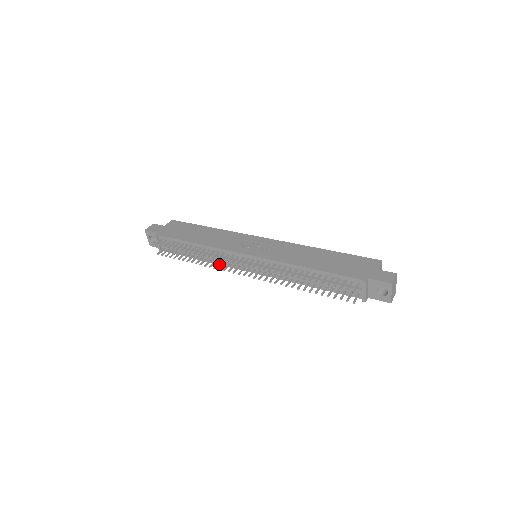
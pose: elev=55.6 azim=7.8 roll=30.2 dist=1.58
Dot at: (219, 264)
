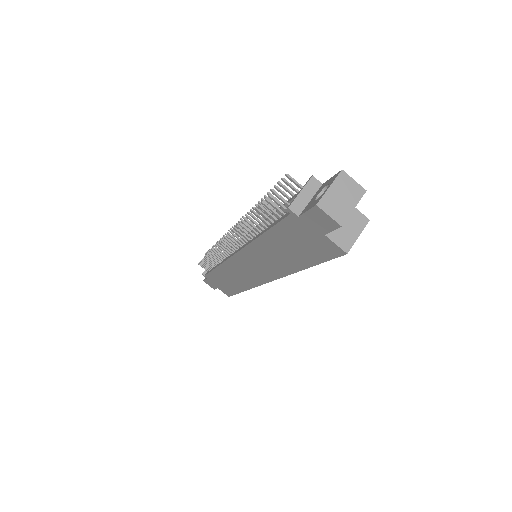
Dot at: (222, 263)
